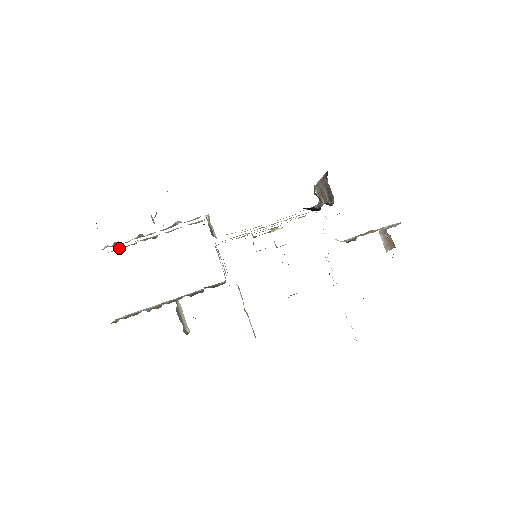
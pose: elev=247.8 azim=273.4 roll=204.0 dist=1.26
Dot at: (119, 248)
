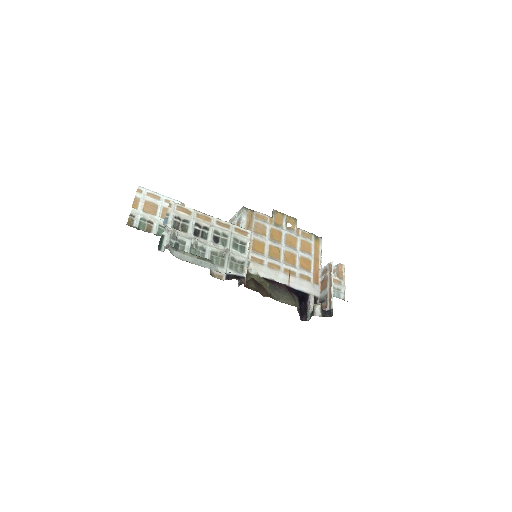
Dot at: (174, 221)
